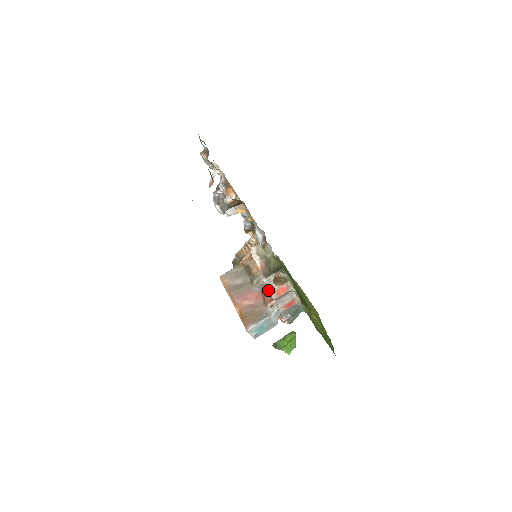
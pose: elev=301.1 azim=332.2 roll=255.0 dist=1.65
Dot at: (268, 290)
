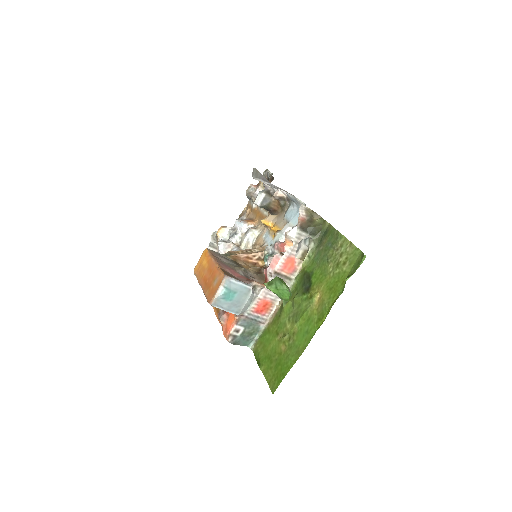
Dot at: occluded
